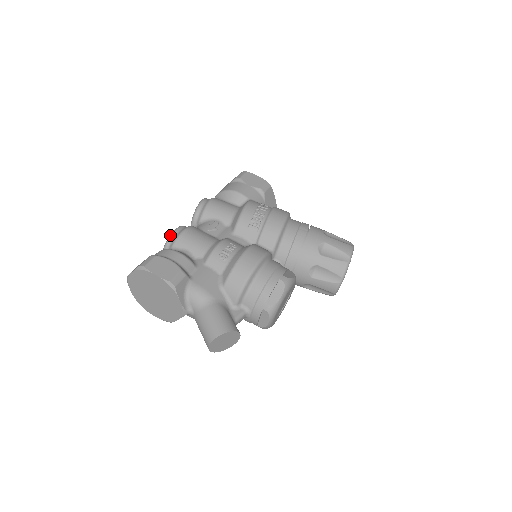
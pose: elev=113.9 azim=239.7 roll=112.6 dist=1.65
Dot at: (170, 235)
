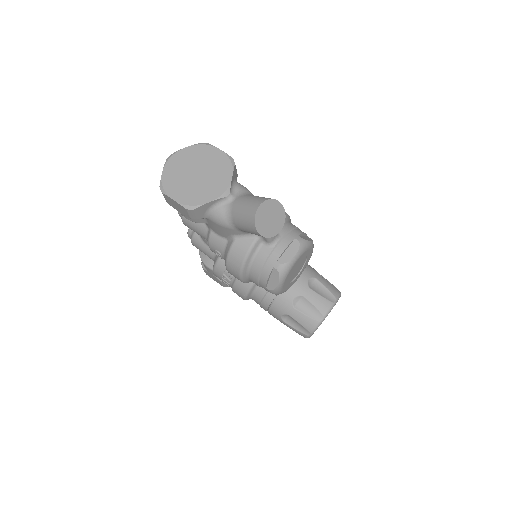
Dot at: occluded
